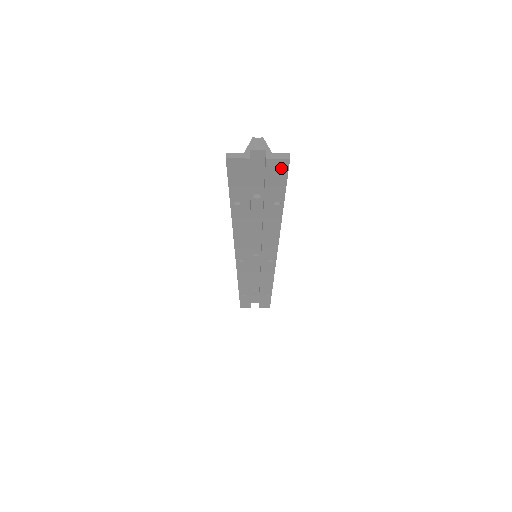
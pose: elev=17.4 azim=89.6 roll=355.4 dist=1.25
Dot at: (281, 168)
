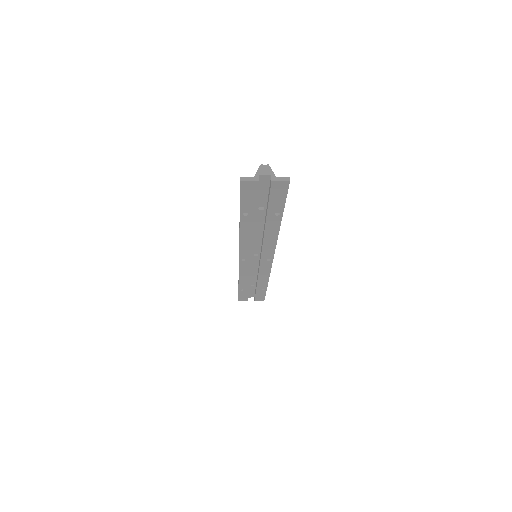
Dot at: (283, 188)
